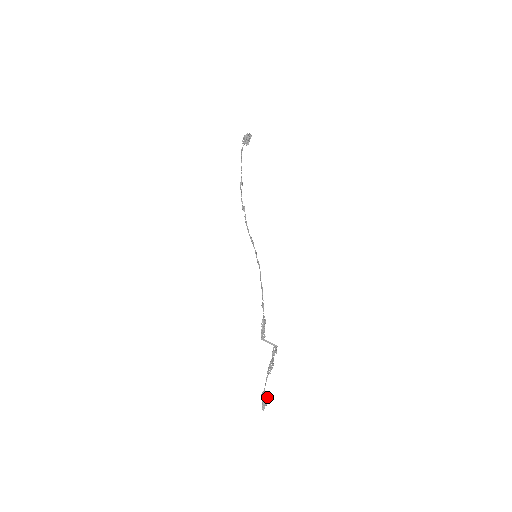
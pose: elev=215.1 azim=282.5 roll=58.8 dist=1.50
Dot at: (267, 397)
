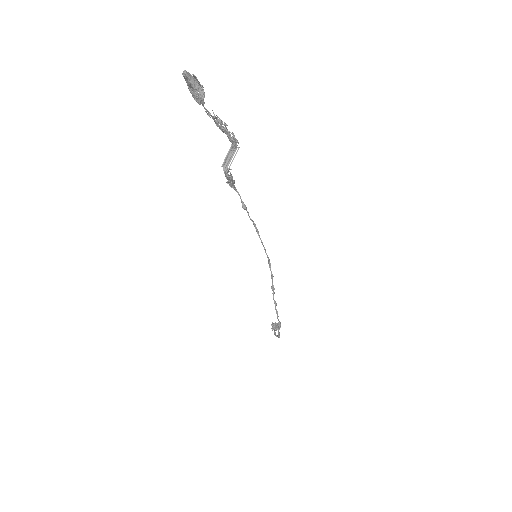
Dot at: (201, 89)
